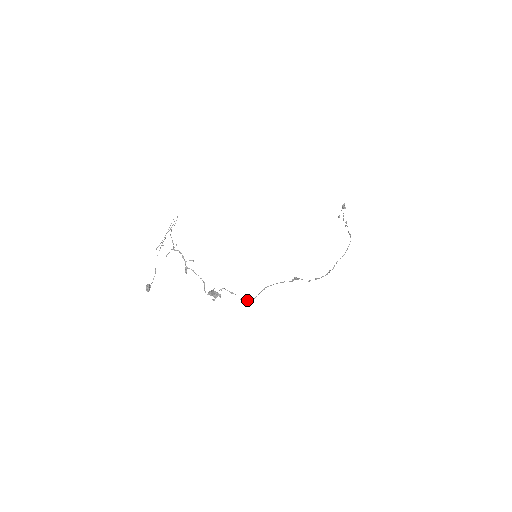
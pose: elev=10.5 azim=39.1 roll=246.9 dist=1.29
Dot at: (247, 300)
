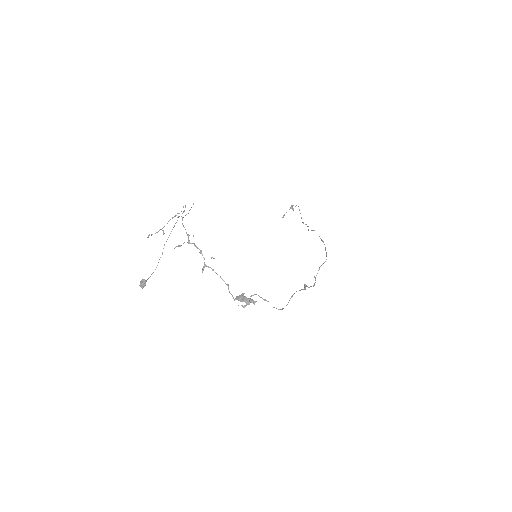
Dot at: (281, 309)
